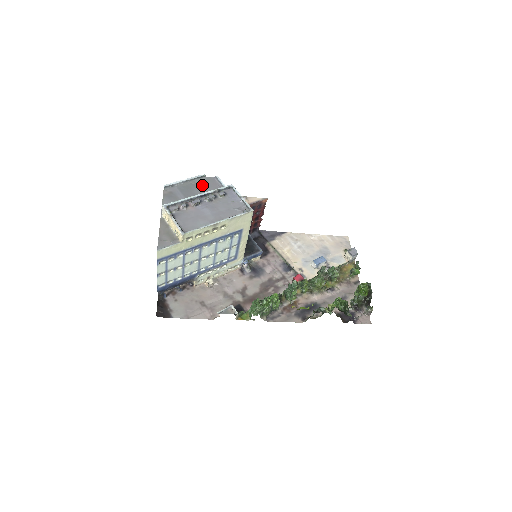
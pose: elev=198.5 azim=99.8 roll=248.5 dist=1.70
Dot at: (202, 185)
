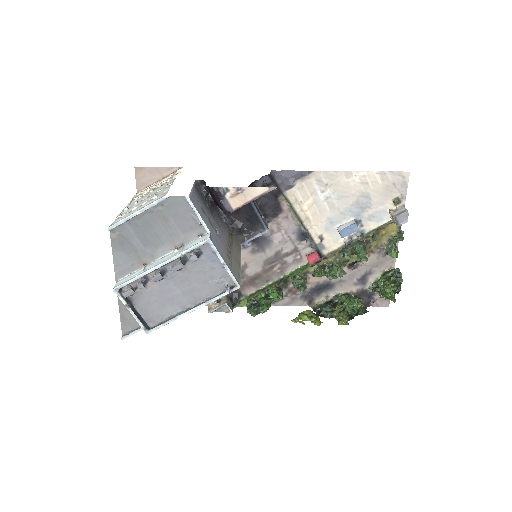
Dot at: (166, 215)
